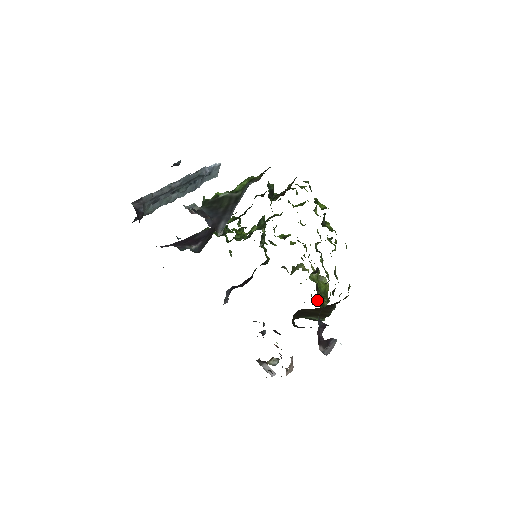
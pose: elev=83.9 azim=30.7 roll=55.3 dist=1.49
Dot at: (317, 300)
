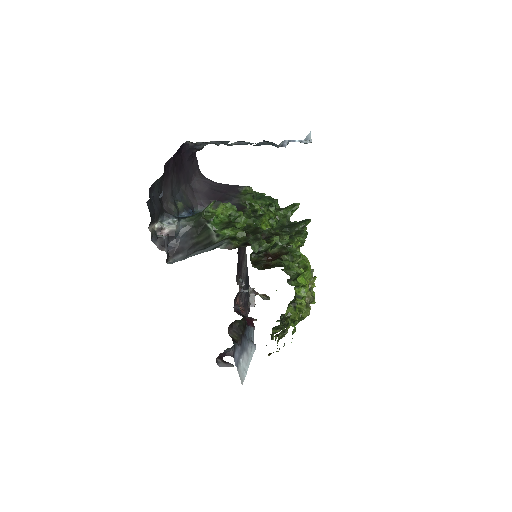
Dot at: occluded
